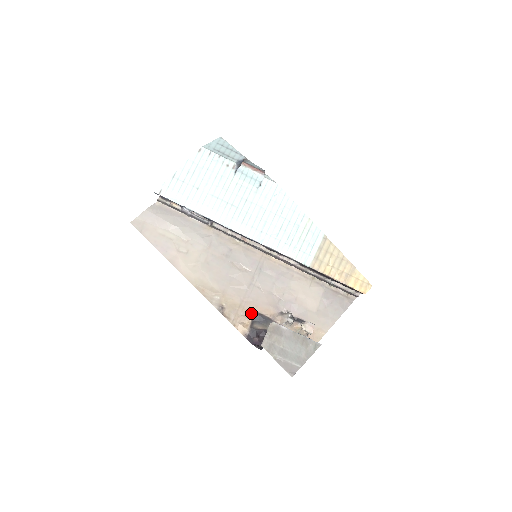
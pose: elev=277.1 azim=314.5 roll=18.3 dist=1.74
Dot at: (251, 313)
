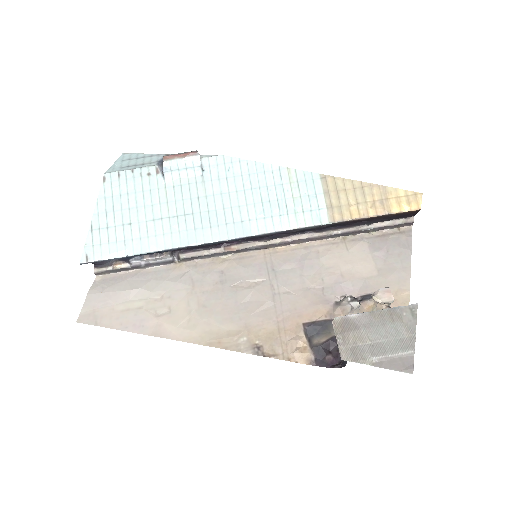
Dot at: (299, 329)
